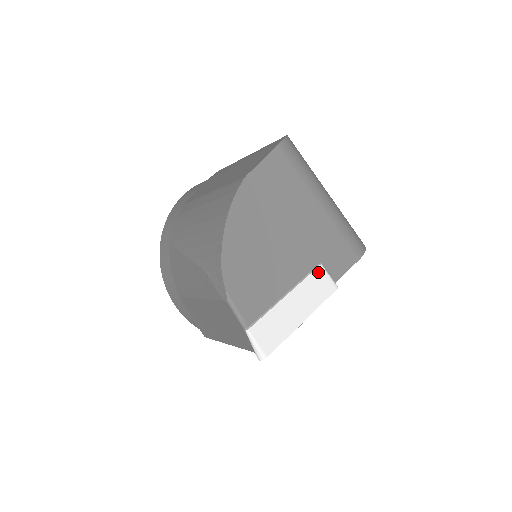
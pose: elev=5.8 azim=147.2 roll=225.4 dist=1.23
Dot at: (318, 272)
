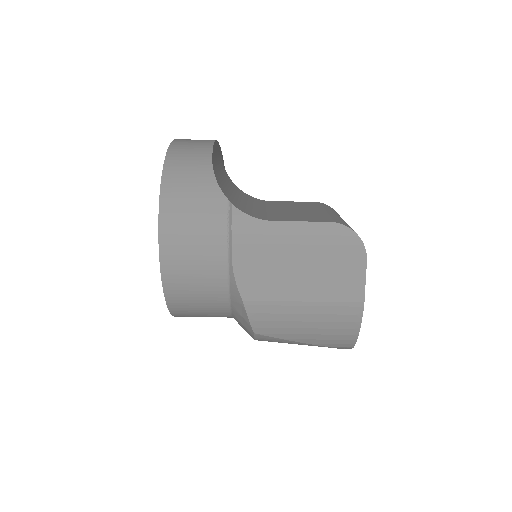
Dot at: occluded
